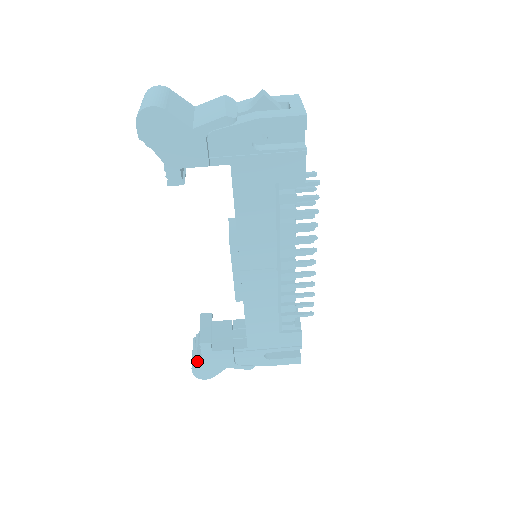
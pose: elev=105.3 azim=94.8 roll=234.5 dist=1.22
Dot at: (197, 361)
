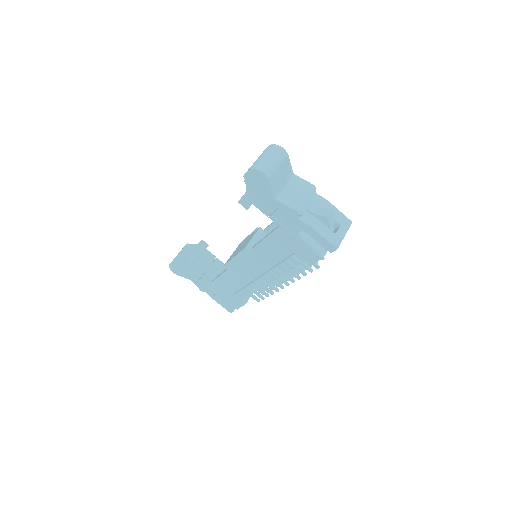
Dot at: (177, 263)
